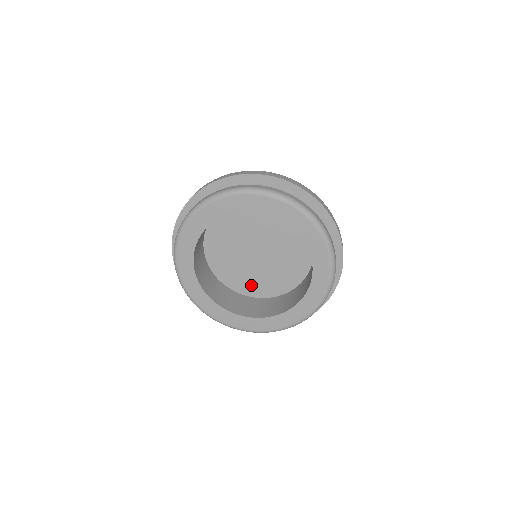
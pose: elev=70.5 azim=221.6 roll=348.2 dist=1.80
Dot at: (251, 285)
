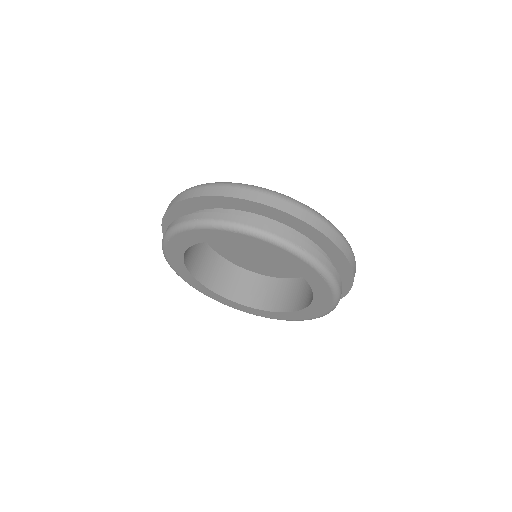
Dot at: (236, 257)
